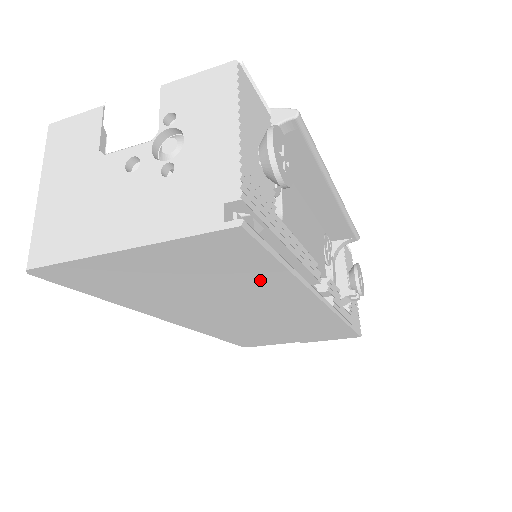
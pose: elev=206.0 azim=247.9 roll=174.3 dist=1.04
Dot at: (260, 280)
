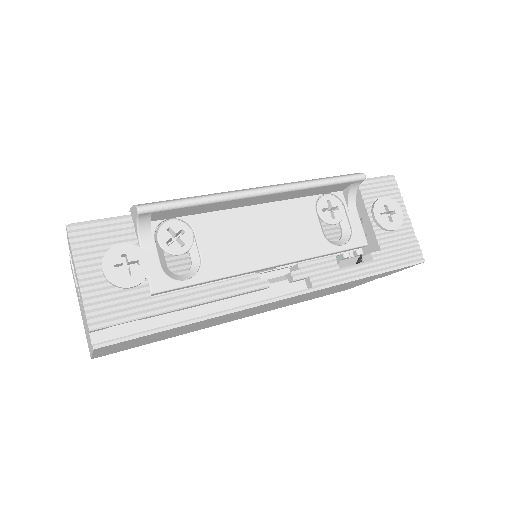
Dot at: (192, 325)
